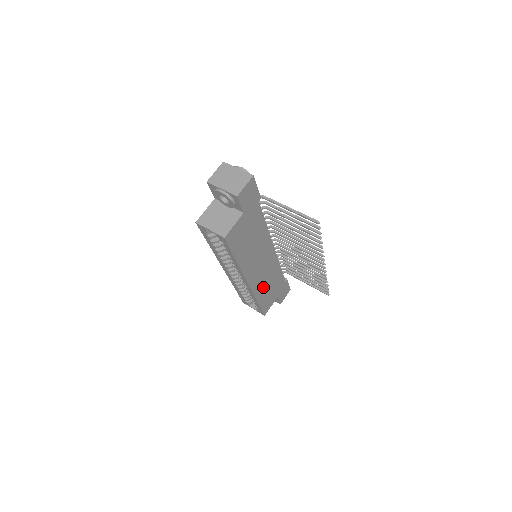
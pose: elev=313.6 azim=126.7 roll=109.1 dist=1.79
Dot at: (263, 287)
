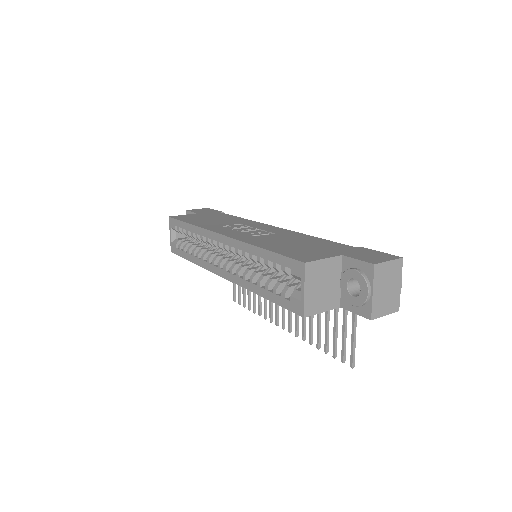
Dot at: occluded
